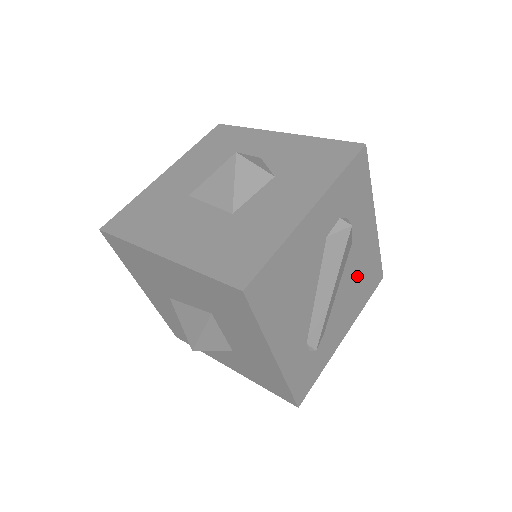
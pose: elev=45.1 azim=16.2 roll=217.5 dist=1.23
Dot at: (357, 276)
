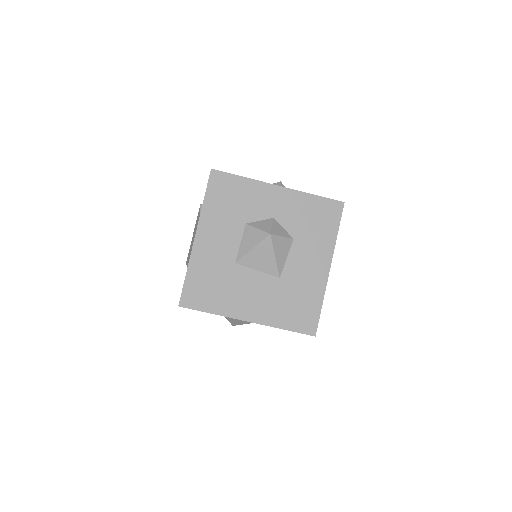
Dot at: occluded
